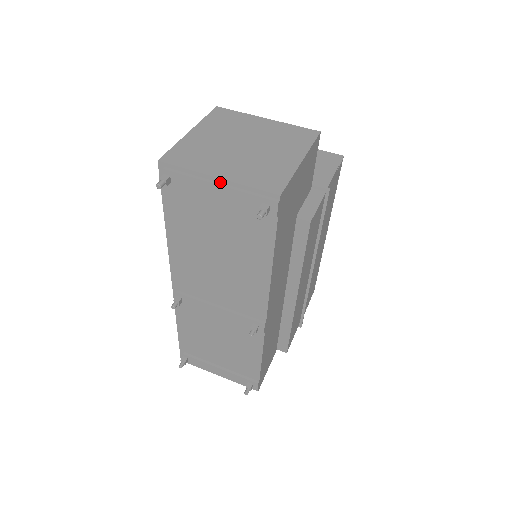
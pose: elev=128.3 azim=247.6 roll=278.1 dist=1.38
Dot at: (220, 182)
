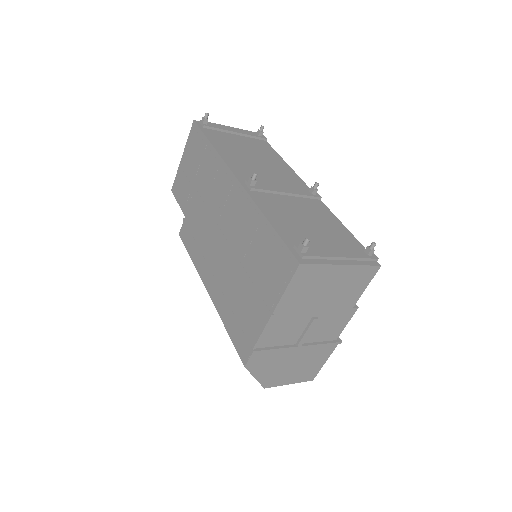
Dot at: occluded
